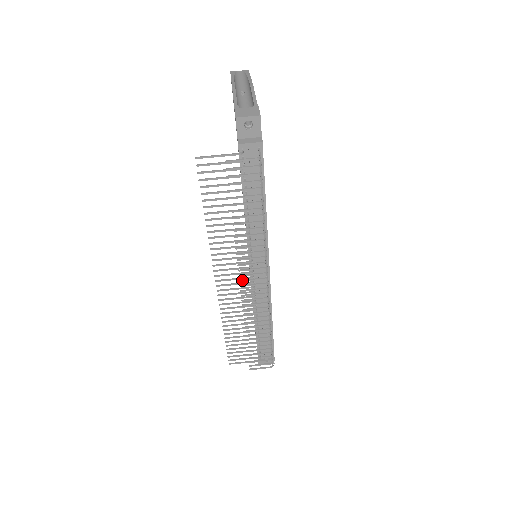
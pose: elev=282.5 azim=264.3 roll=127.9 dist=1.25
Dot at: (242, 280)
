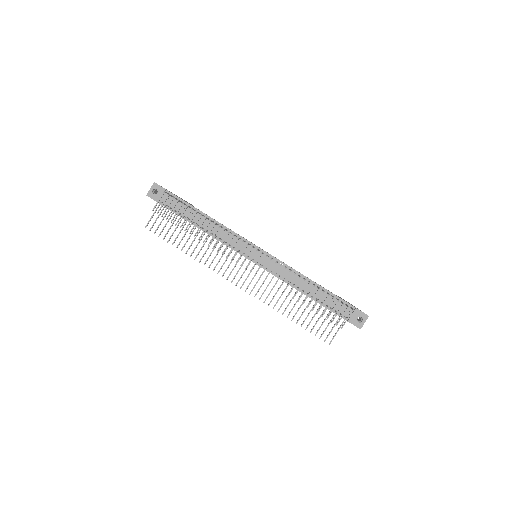
Dot at: (241, 264)
